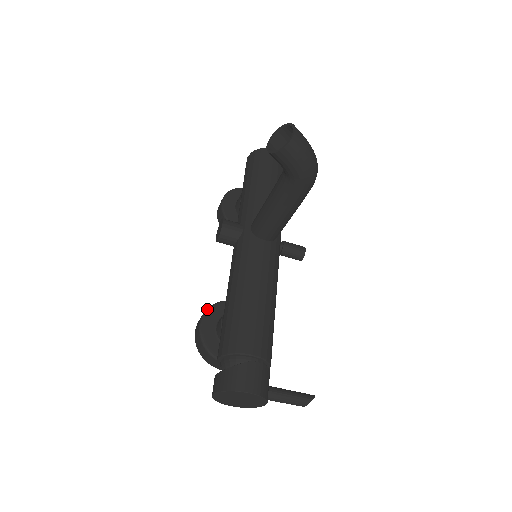
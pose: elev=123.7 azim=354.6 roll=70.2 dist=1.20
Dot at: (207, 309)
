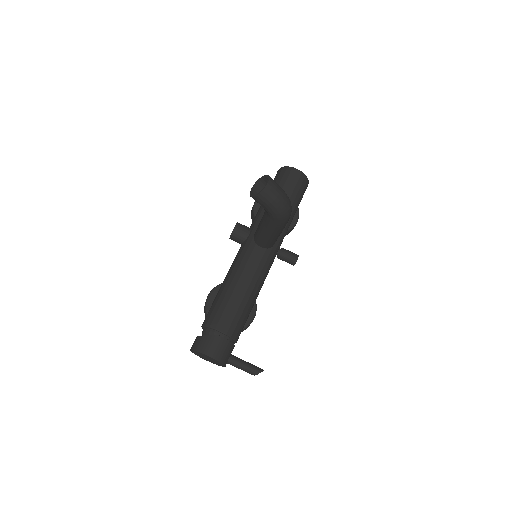
Dot at: (217, 286)
